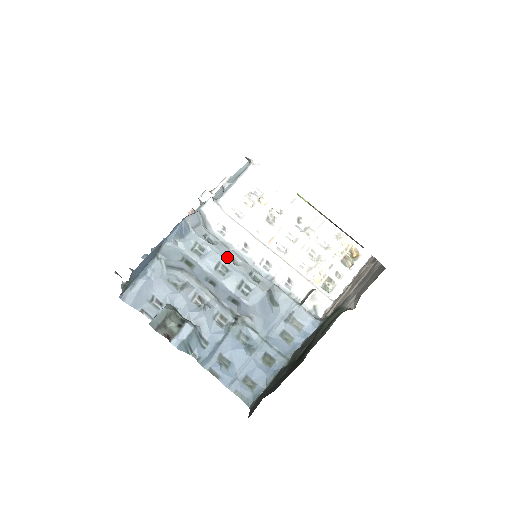
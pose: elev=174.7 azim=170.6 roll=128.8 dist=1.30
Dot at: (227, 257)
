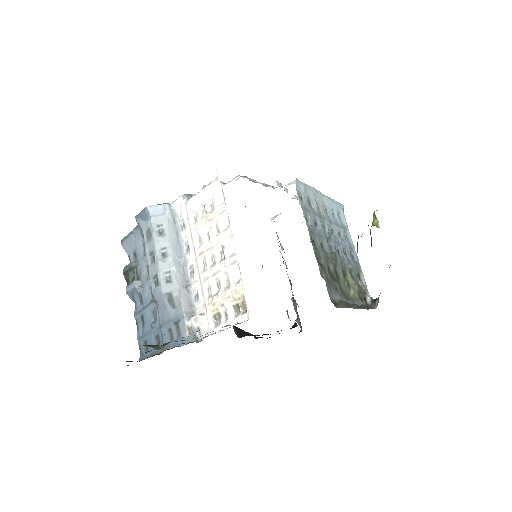
Dot at: (161, 250)
